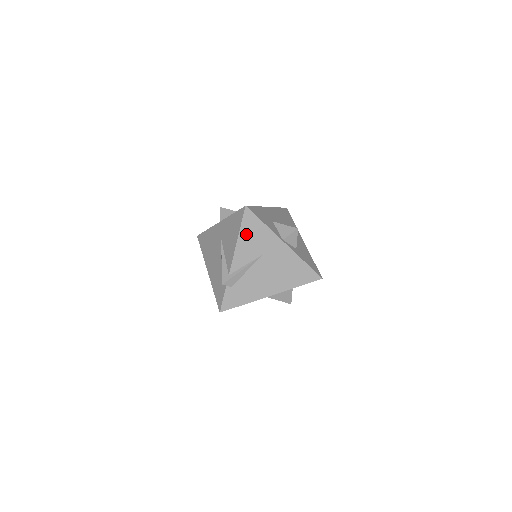
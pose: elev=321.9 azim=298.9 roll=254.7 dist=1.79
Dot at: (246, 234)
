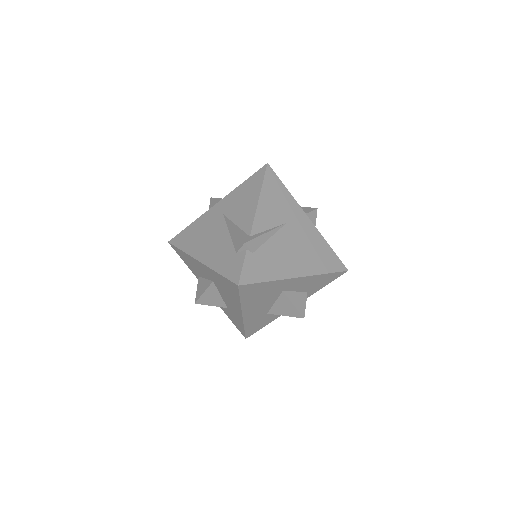
Dot at: (268, 193)
